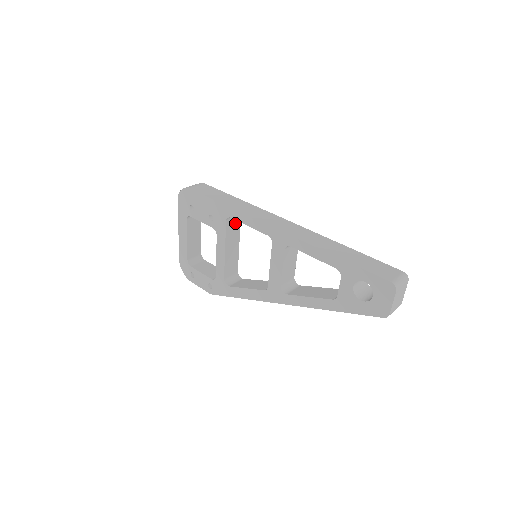
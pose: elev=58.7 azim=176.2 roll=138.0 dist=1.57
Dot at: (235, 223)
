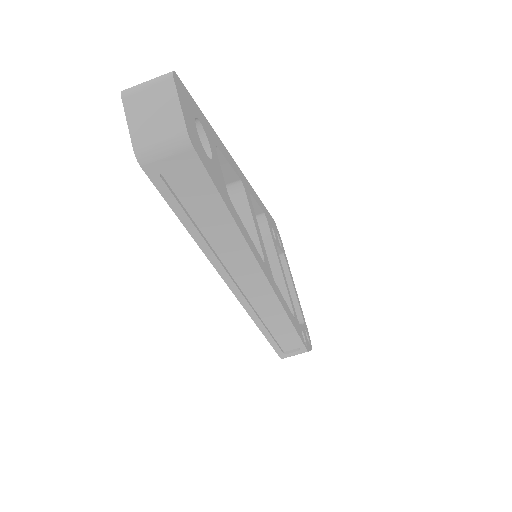
Dot at: (261, 234)
